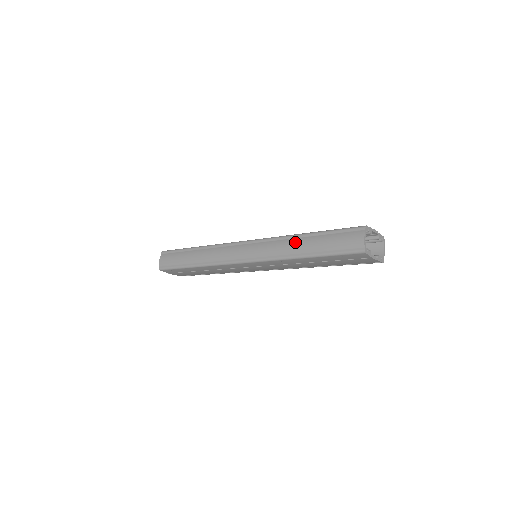
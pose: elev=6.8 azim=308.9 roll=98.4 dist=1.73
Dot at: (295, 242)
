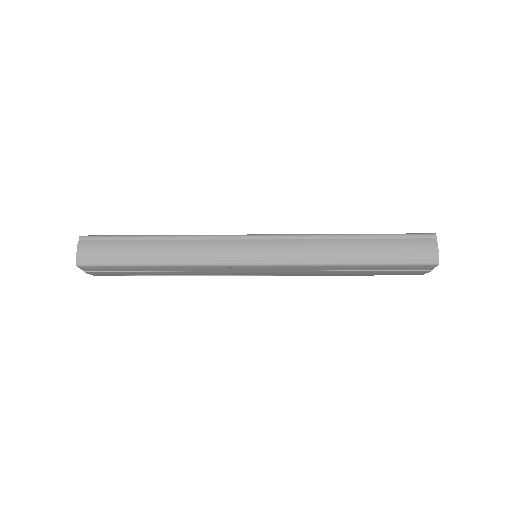
Dot at: (342, 244)
